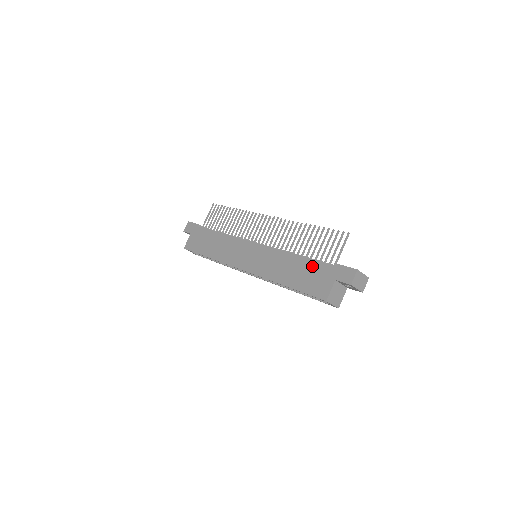
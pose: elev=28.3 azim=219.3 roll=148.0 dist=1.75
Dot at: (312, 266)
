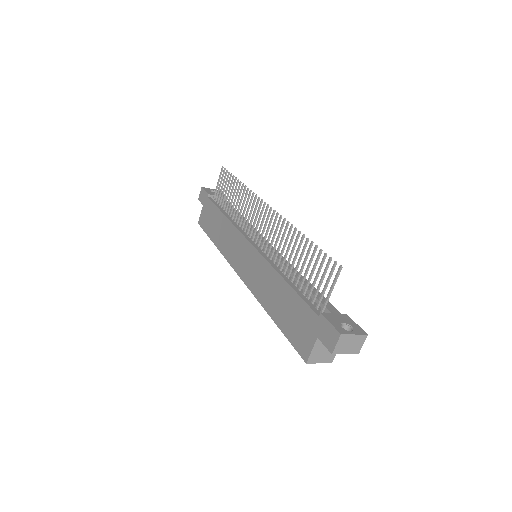
Dot at: (297, 304)
